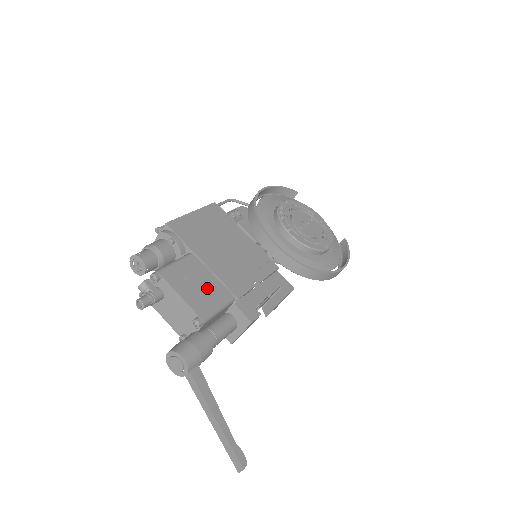
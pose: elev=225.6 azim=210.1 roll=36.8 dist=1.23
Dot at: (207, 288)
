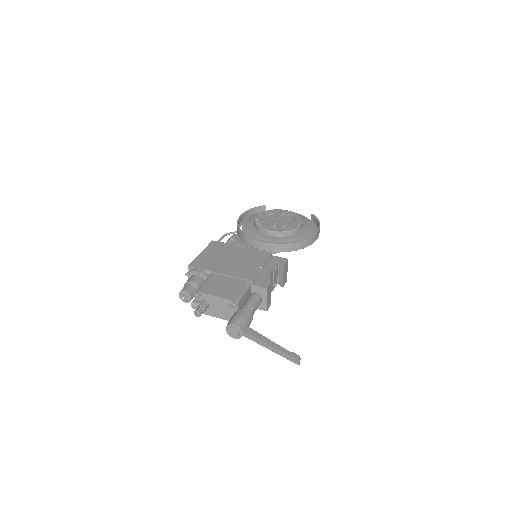
Dot at: (230, 285)
